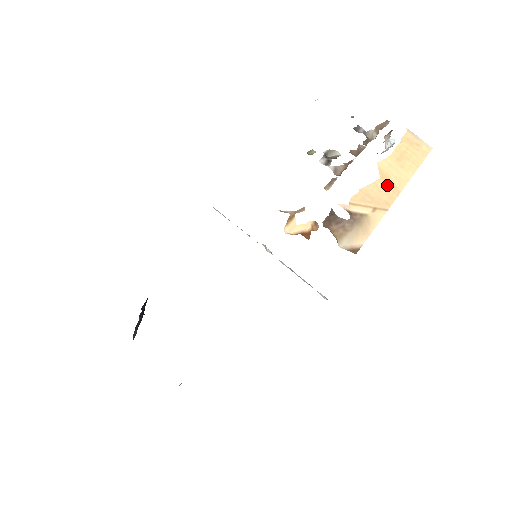
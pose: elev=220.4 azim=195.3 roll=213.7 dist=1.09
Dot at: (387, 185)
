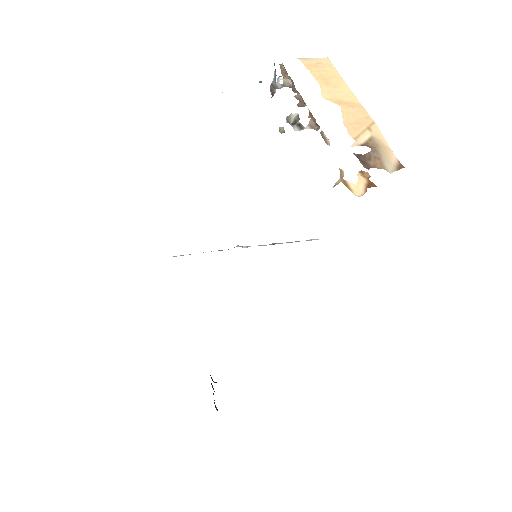
Dot at: (349, 106)
